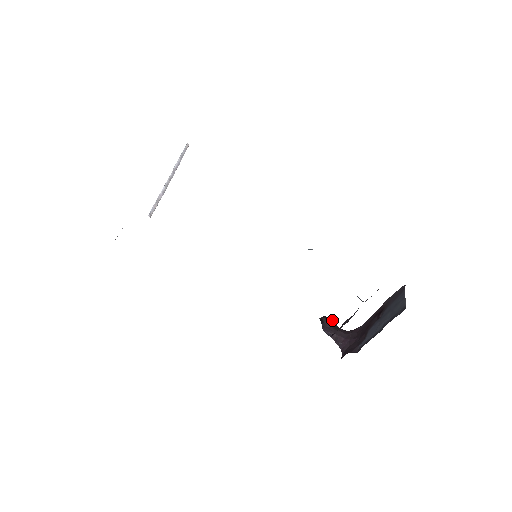
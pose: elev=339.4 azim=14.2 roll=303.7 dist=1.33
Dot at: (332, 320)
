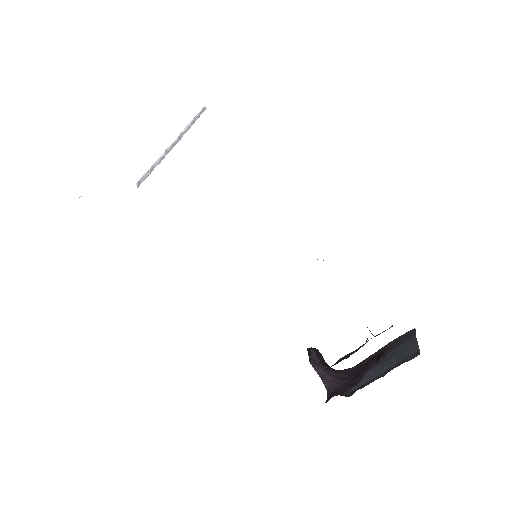
Dot at: (321, 354)
